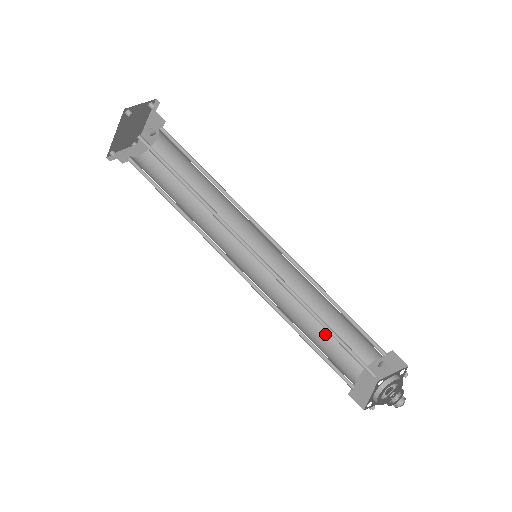
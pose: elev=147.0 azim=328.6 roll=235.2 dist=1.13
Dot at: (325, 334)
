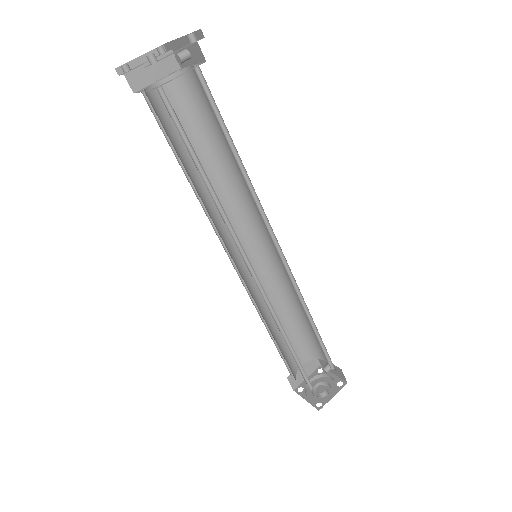
Dot at: (293, 326)
